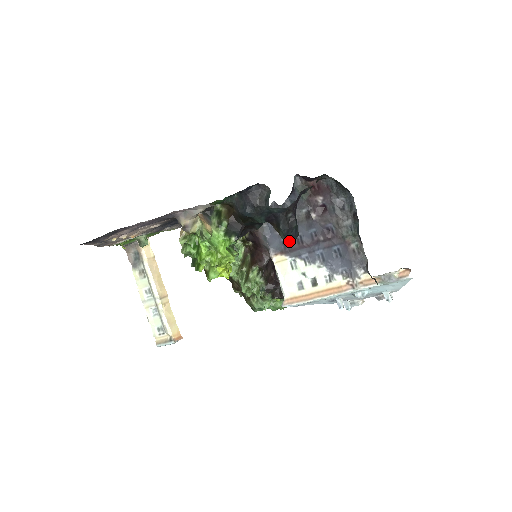
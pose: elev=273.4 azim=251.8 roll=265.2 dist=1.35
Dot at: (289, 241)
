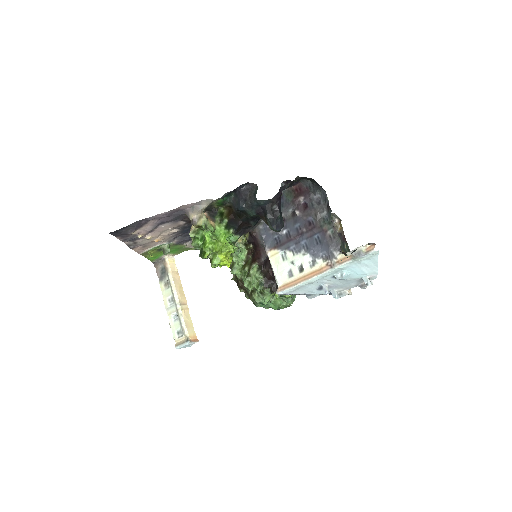
Dot at: (276, 230)
